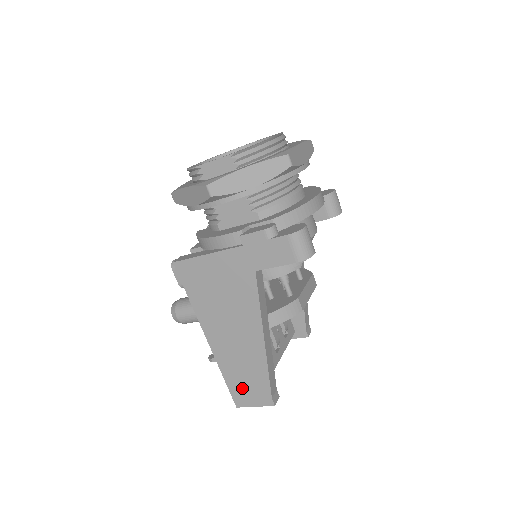
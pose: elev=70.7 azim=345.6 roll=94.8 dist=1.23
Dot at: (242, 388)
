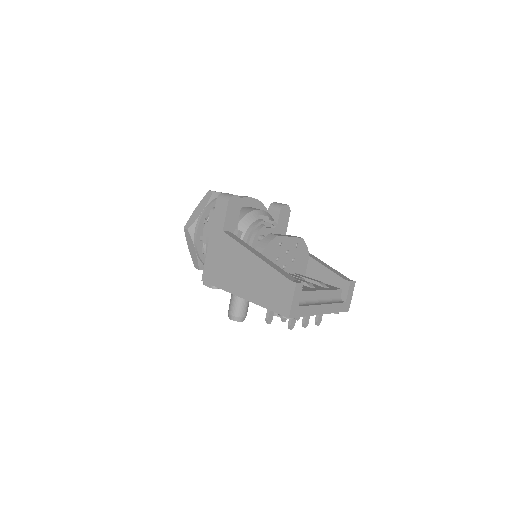
Dot at: (277, 300)
